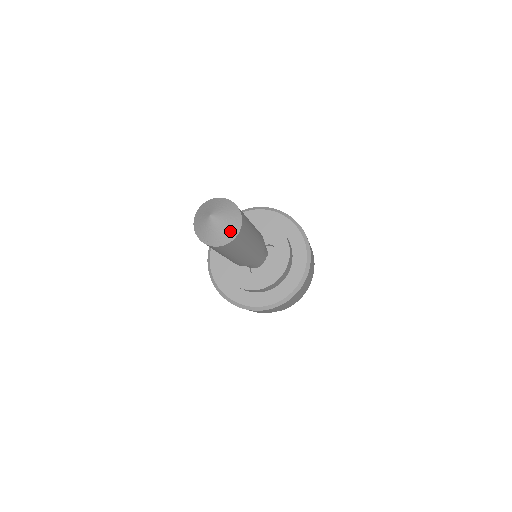
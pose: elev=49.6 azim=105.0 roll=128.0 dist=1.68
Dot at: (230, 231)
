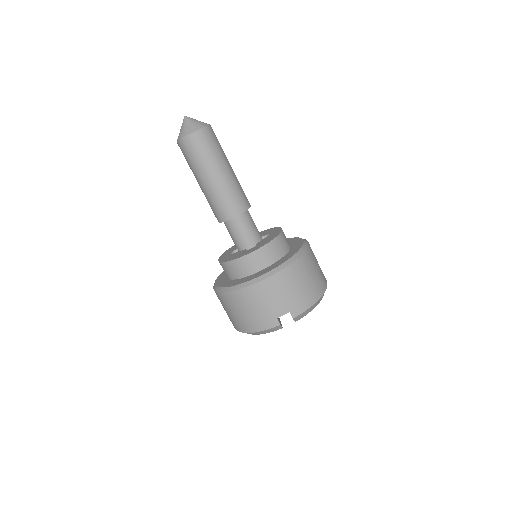
Dot at: (199, 124)
